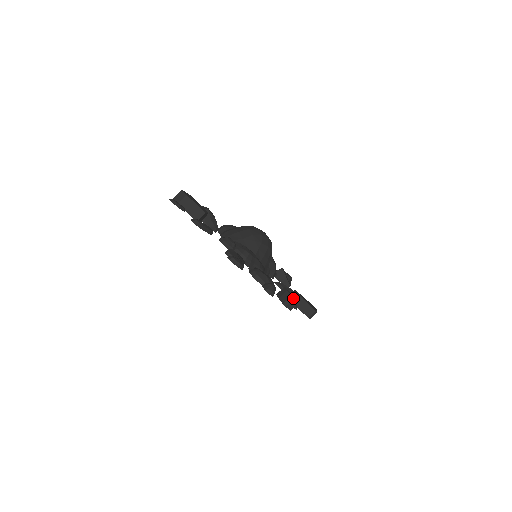
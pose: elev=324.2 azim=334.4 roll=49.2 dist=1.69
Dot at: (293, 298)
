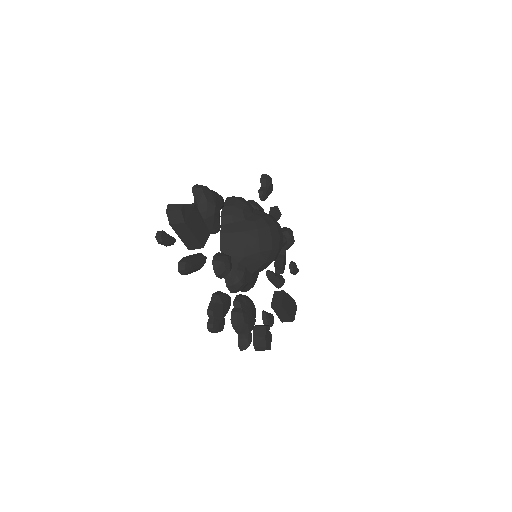
Dot at: occluded
